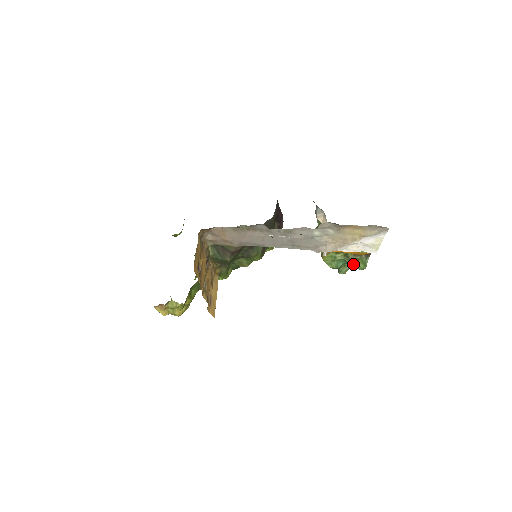
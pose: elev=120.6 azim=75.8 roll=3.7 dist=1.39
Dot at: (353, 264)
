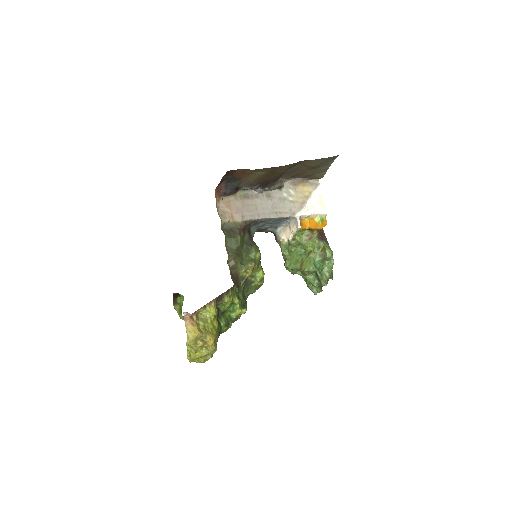
Dot at: (324, 256)
